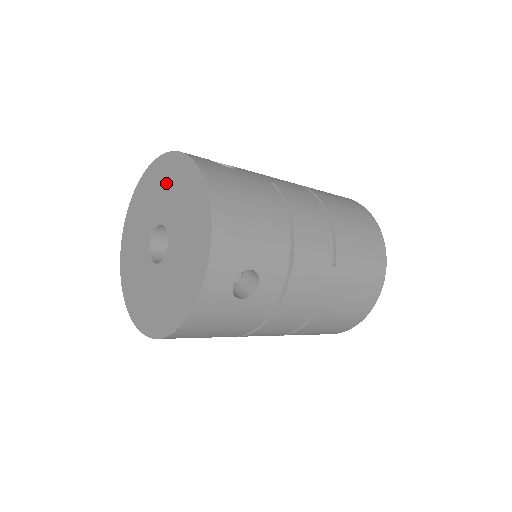
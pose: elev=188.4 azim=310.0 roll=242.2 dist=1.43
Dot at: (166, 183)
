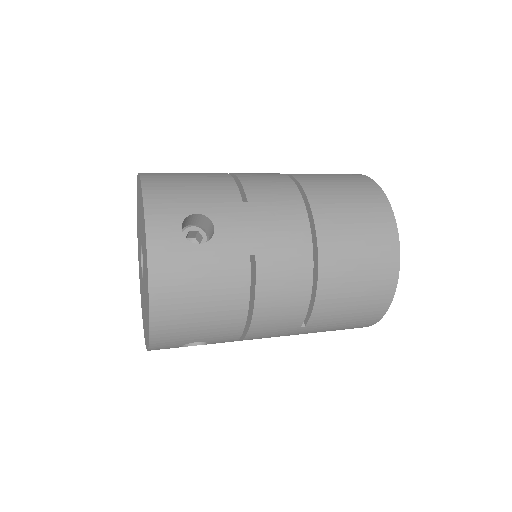
Dot at: (142, 226)
